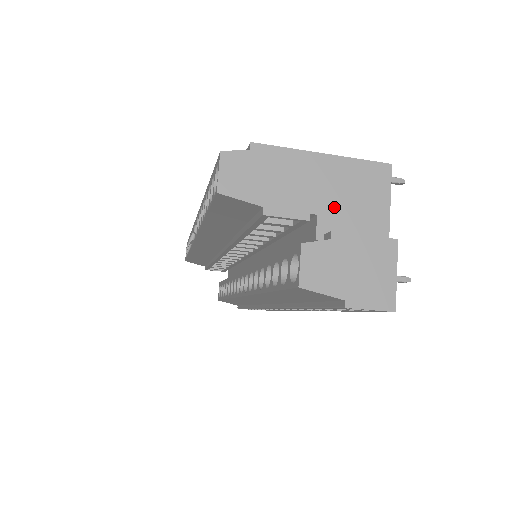
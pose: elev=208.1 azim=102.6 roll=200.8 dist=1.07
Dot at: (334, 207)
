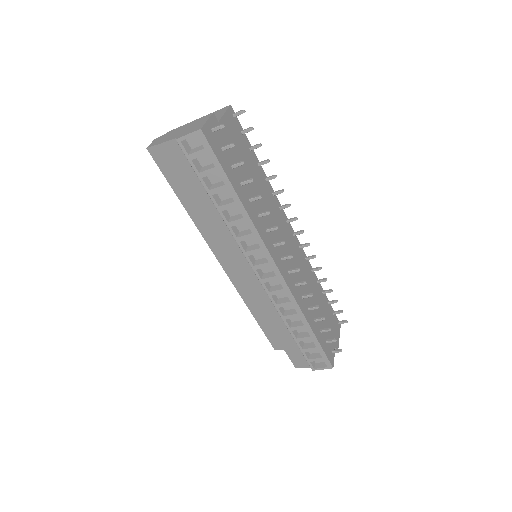
Dot at: occluded
